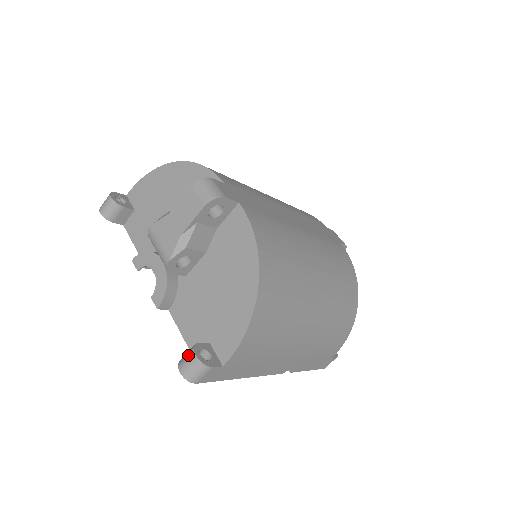
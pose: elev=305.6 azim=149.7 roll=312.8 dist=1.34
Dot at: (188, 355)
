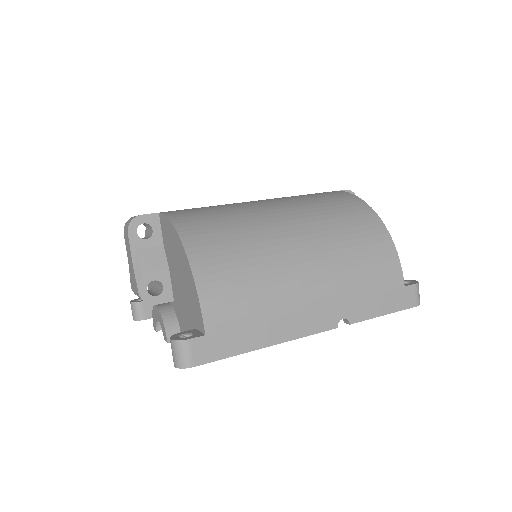
Dot at: (171, 346)
